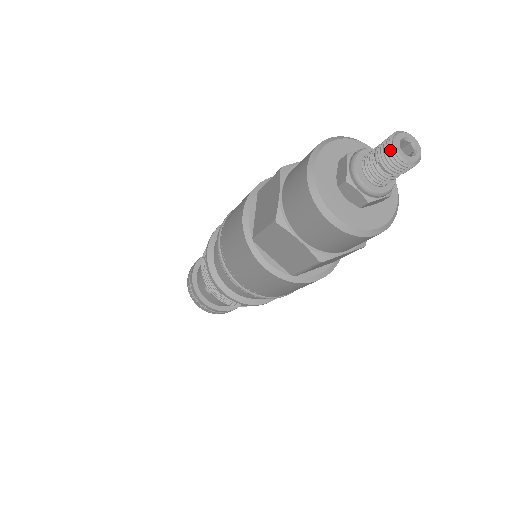
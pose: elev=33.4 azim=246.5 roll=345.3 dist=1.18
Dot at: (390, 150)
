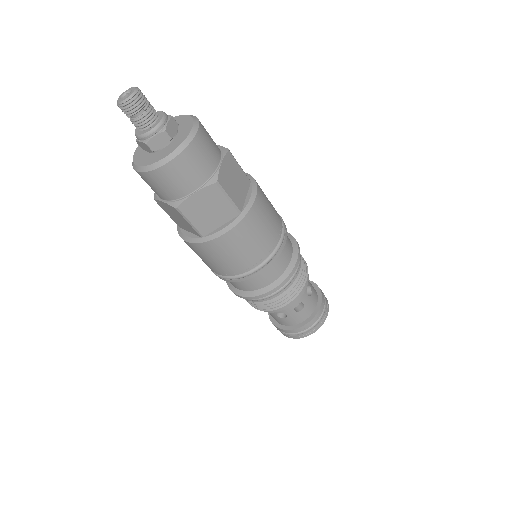
Dot at: (117, 104)
